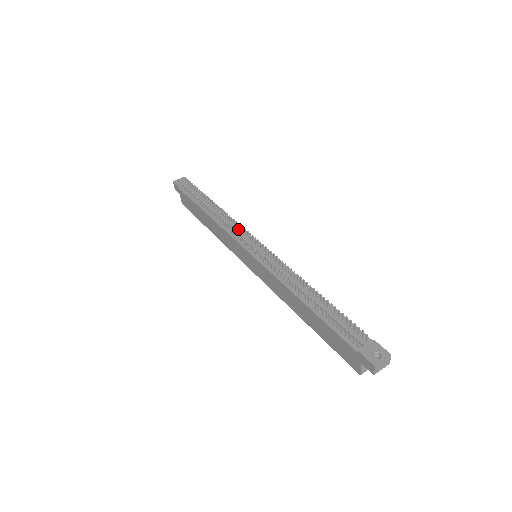
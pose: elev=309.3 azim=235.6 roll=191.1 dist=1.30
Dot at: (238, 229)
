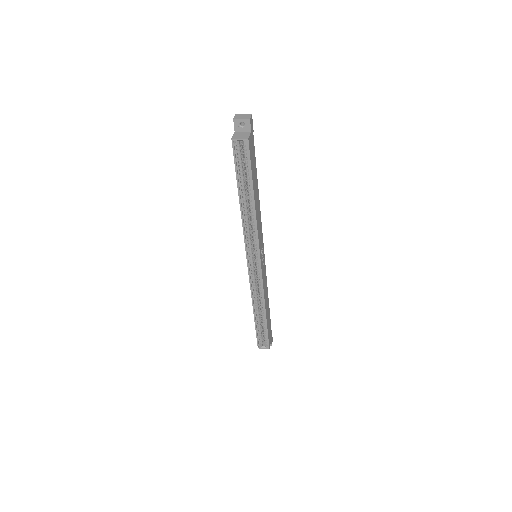
Dot at: occluded
